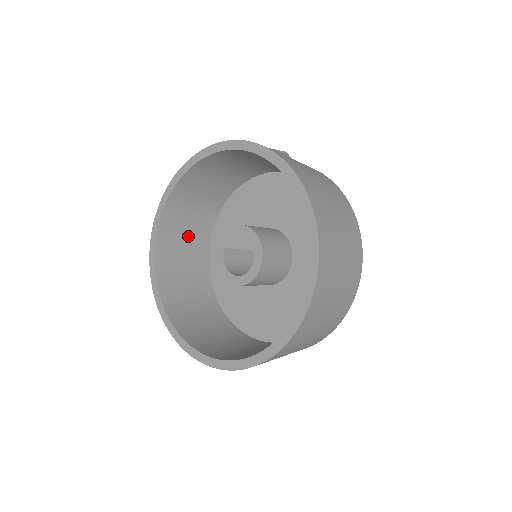
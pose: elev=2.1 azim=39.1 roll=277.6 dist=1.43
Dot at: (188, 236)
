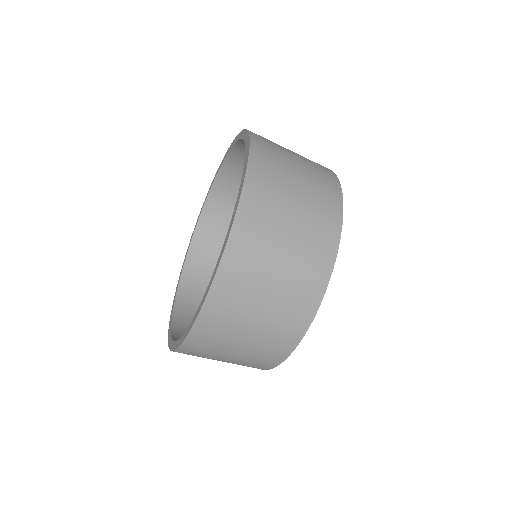
Dot at: occluded
